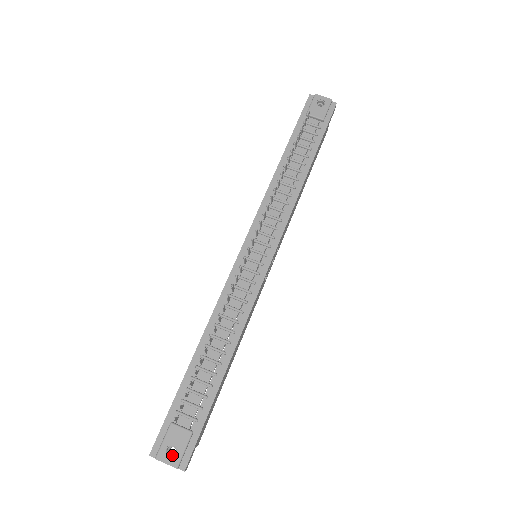
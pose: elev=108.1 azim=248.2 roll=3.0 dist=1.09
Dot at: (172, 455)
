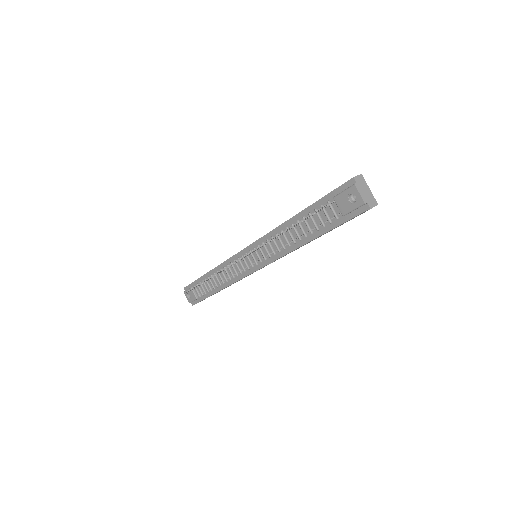
Dot at: occluded
